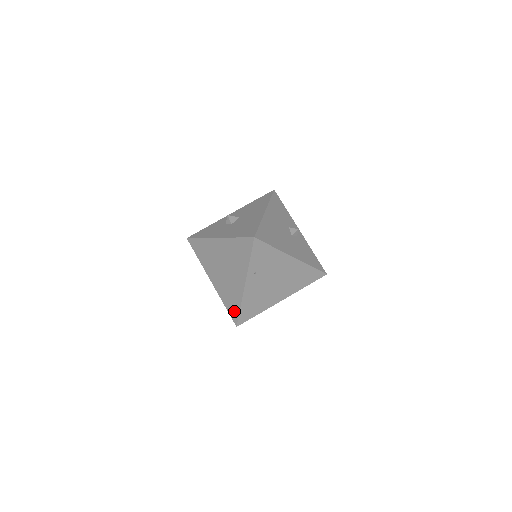
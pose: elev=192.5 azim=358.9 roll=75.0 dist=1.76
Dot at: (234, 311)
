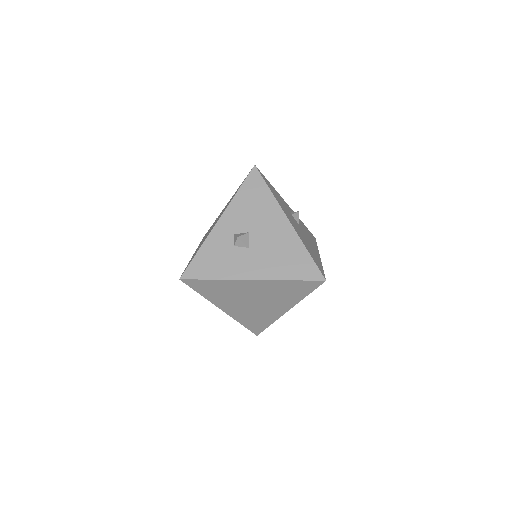
Dot at: (258, 327)
